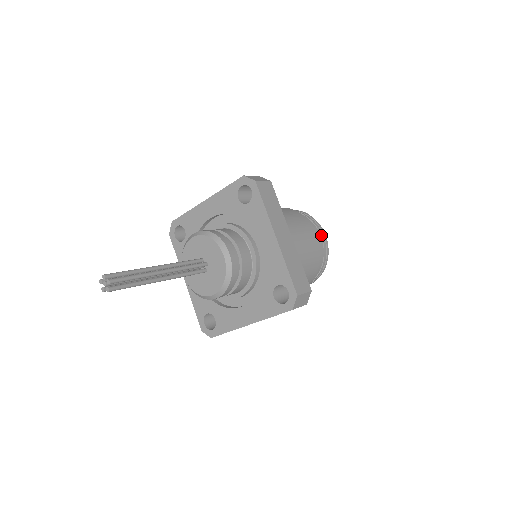
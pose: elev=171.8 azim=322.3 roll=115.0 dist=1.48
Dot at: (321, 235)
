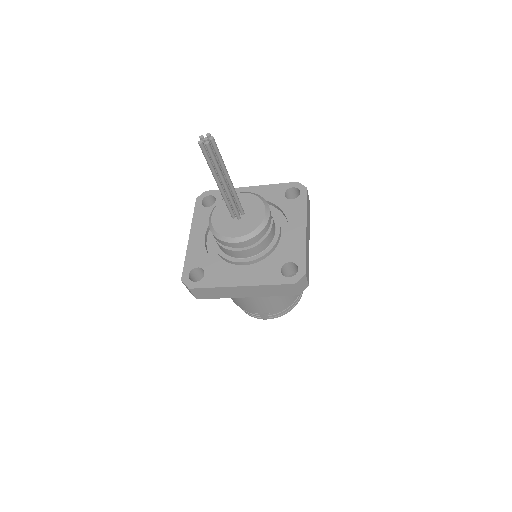
Dot at: occluded
